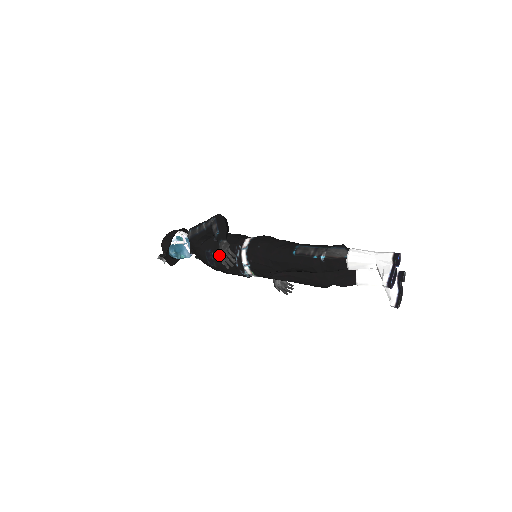
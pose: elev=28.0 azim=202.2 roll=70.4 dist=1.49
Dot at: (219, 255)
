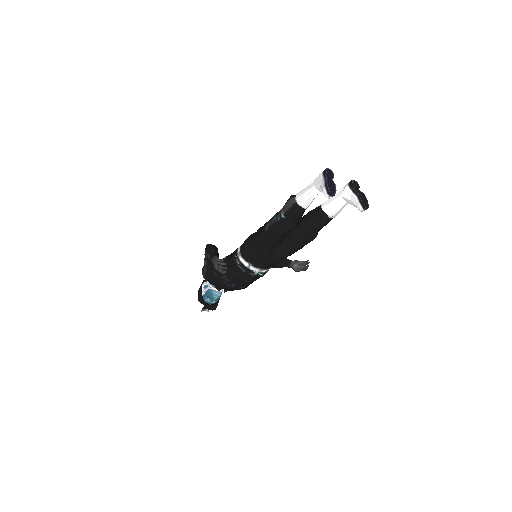
Dot at: (229, 274)
